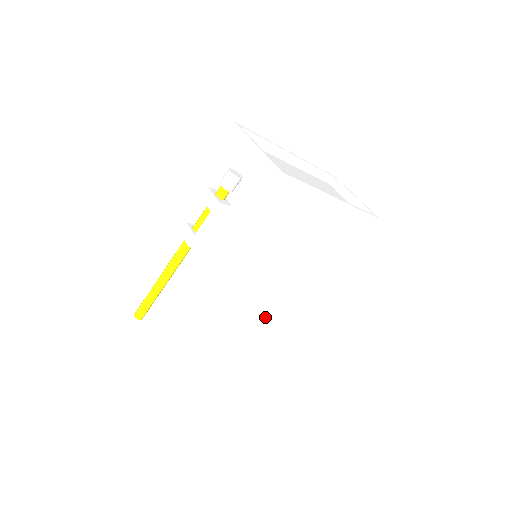
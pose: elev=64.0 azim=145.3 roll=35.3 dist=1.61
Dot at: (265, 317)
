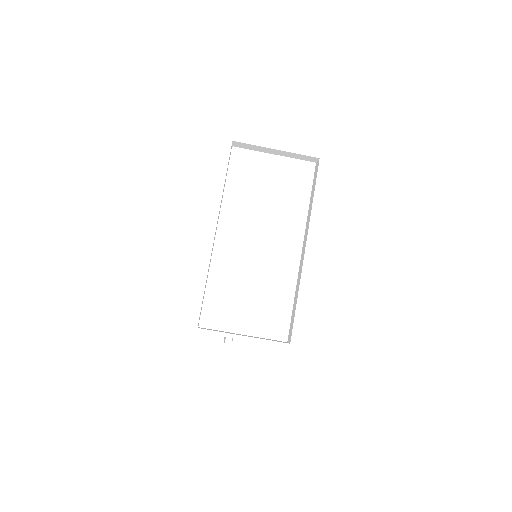
Dot at: occluded
